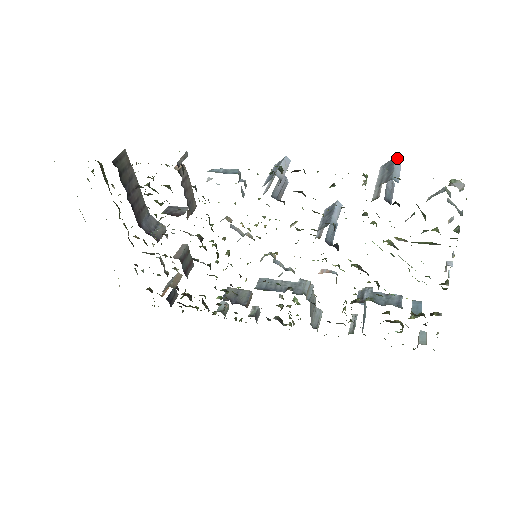
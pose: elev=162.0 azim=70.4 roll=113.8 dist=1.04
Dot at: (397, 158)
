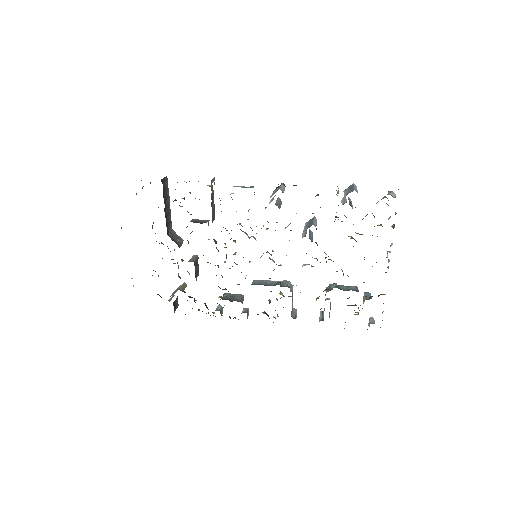
Dot at: (354, 184)
